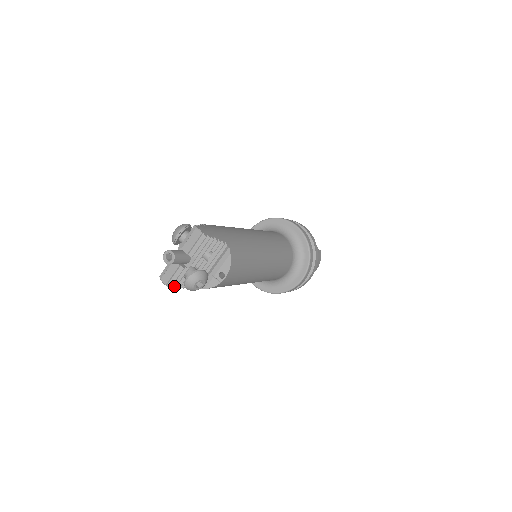
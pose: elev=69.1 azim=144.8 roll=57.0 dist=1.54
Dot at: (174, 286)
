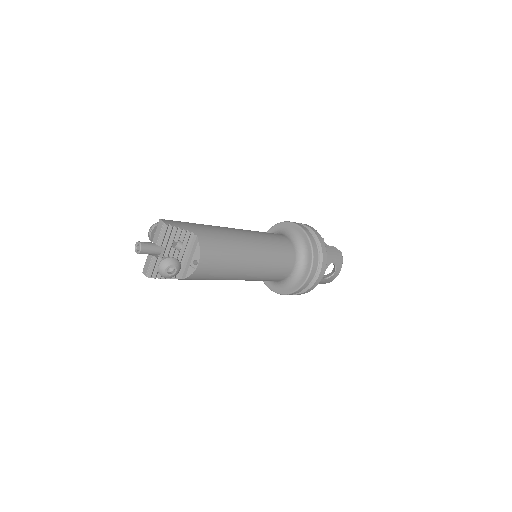
Dot at: (154, 277)
